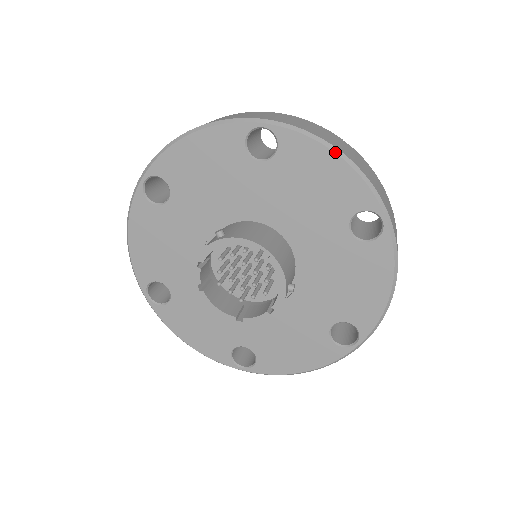
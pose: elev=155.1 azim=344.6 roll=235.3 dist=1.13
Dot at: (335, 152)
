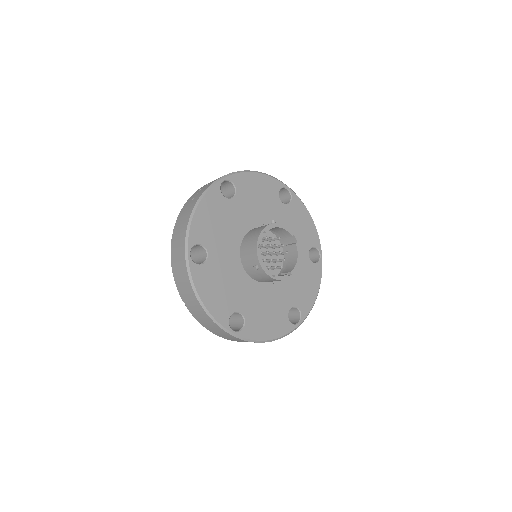
Dot at: occluded
